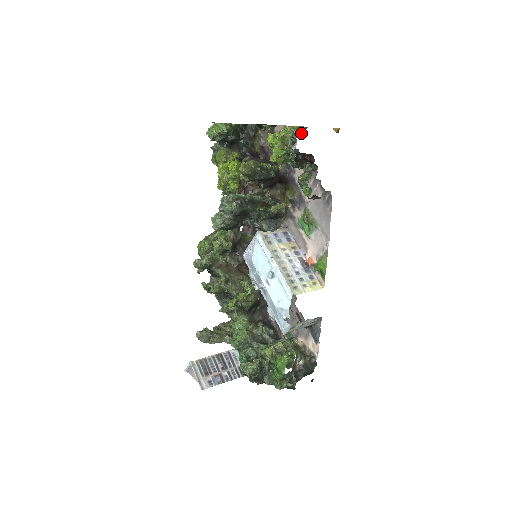
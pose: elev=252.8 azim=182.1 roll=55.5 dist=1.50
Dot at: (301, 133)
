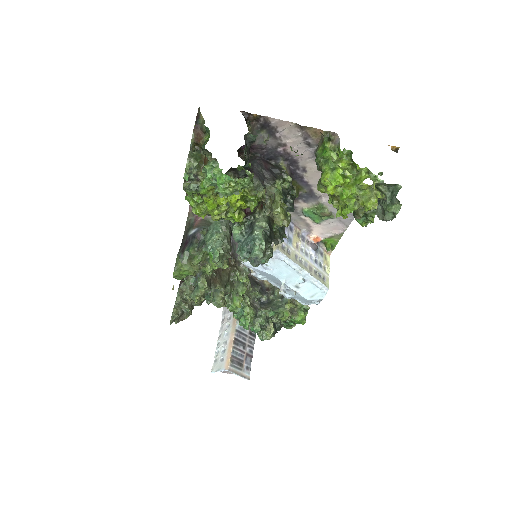
Dot at: (382, 185)
